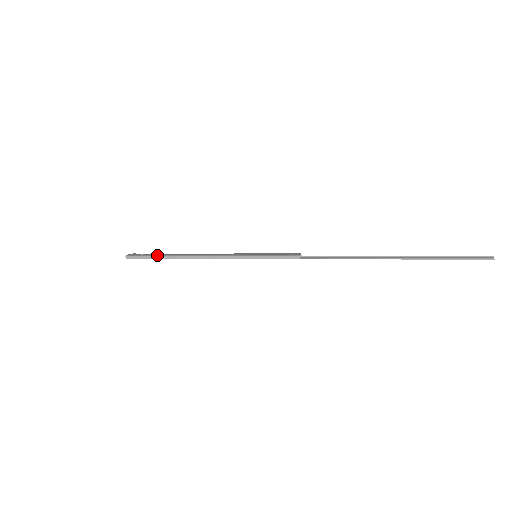
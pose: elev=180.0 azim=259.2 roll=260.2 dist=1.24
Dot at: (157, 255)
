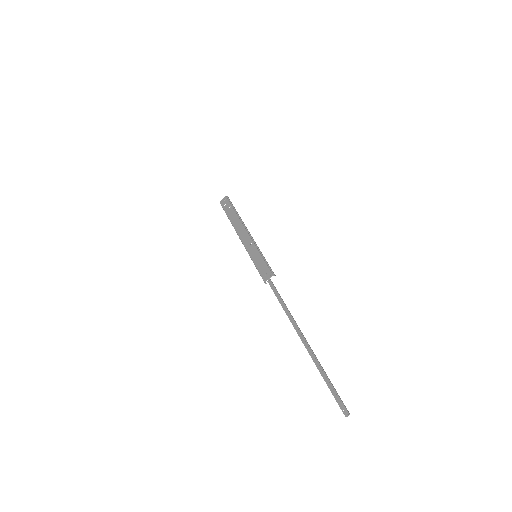
Dot at: (226, 214)
